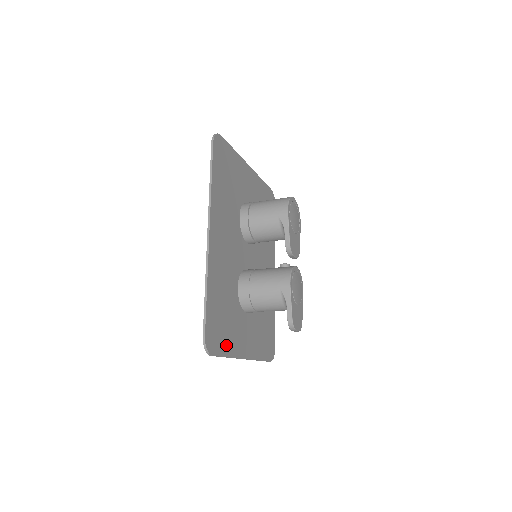
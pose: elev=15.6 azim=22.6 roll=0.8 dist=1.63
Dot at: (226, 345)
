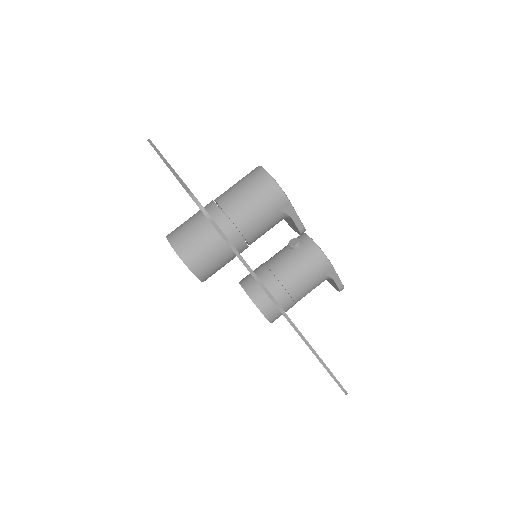
Dot at: occluded
